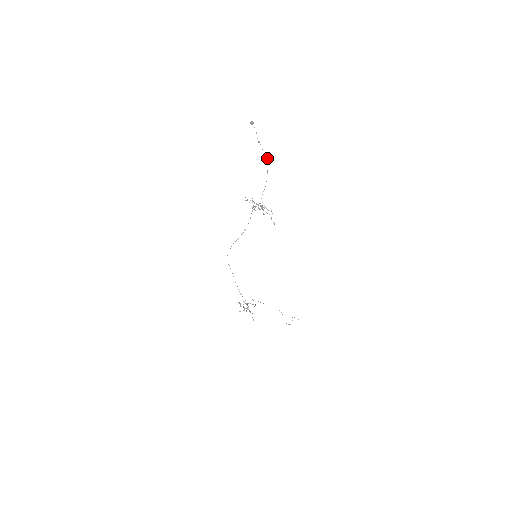
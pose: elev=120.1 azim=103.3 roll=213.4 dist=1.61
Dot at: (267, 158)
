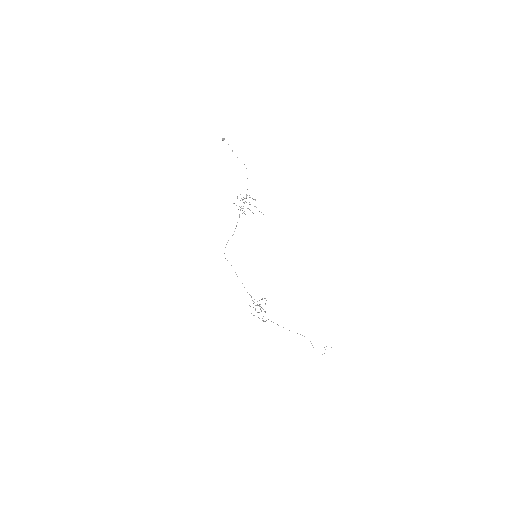
Dot at: occluded
